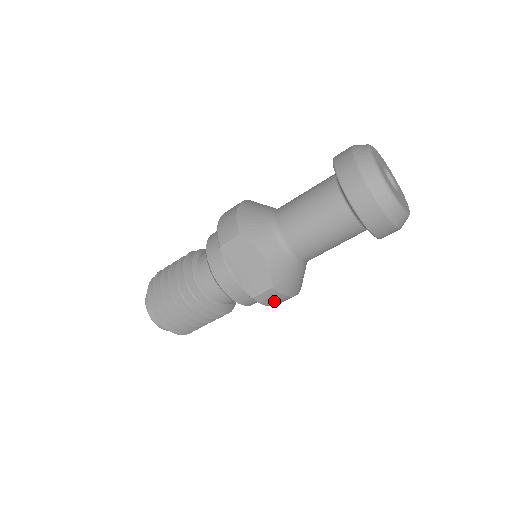
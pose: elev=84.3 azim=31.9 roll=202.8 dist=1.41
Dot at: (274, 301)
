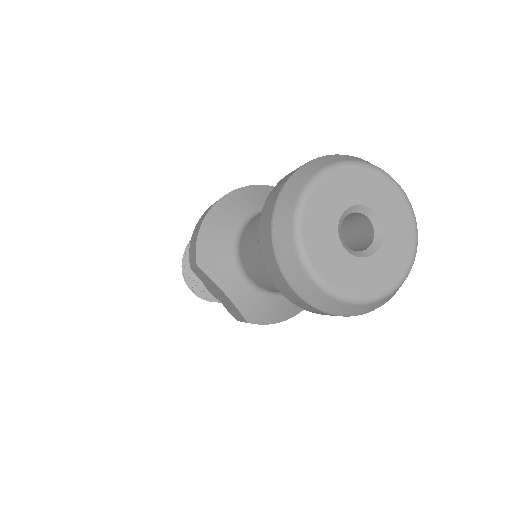
Dot at: occluded
